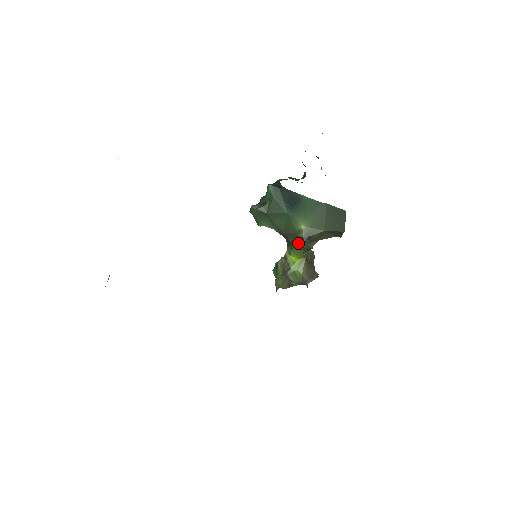
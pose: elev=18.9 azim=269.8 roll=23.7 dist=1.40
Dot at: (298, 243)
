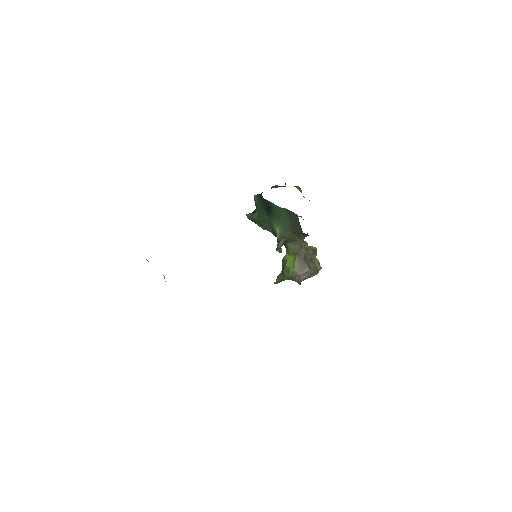
Dot at: (285, 243)
